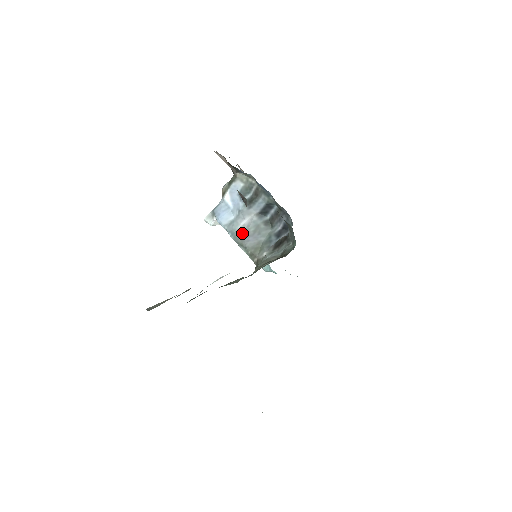
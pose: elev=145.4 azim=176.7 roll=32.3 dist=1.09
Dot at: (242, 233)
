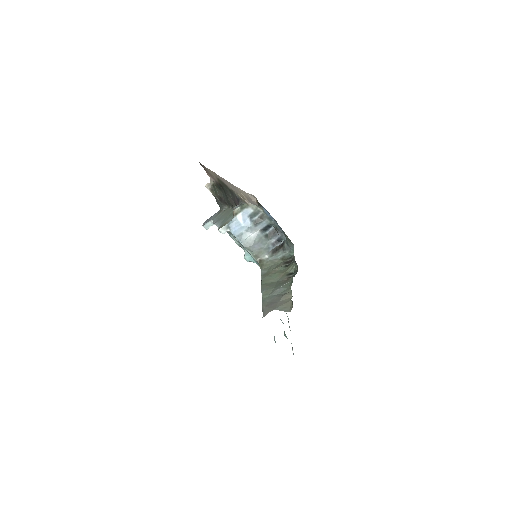
Dot at: (250, 242)
